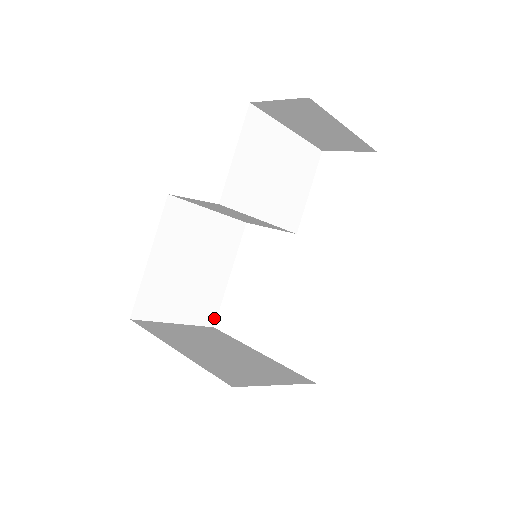
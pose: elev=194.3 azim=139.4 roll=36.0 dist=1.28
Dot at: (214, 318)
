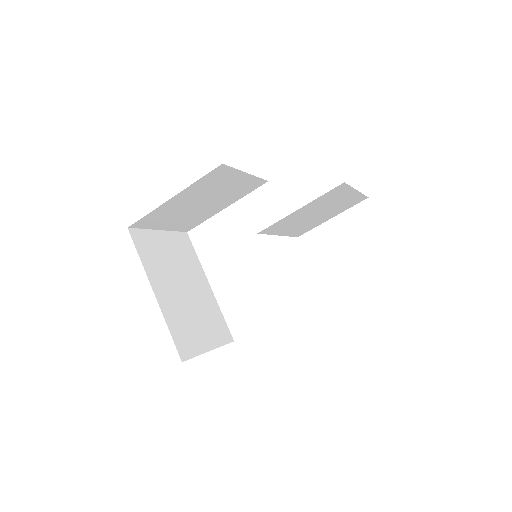
Dot at: (192, 228)
